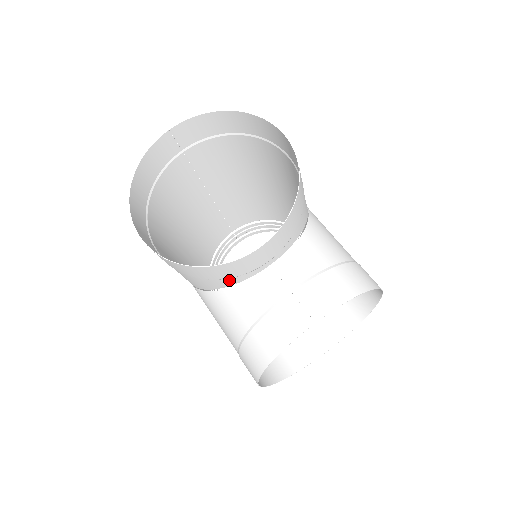
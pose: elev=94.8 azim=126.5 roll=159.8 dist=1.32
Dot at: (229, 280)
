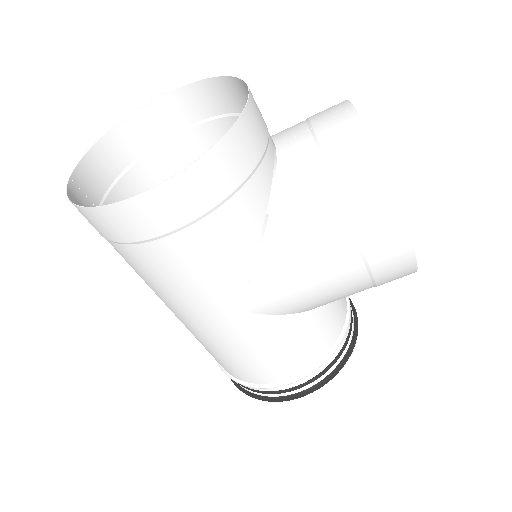
Dot at: (264, 168)
